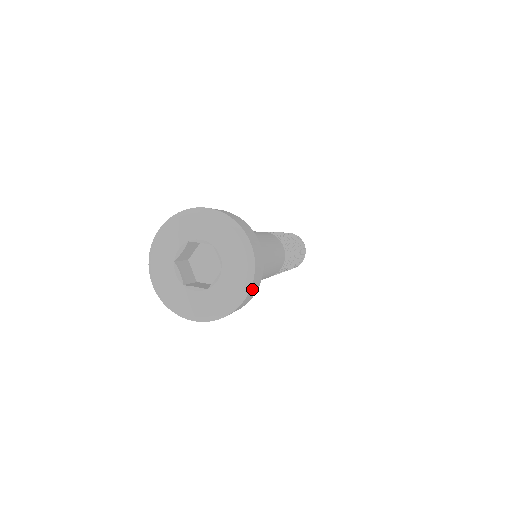
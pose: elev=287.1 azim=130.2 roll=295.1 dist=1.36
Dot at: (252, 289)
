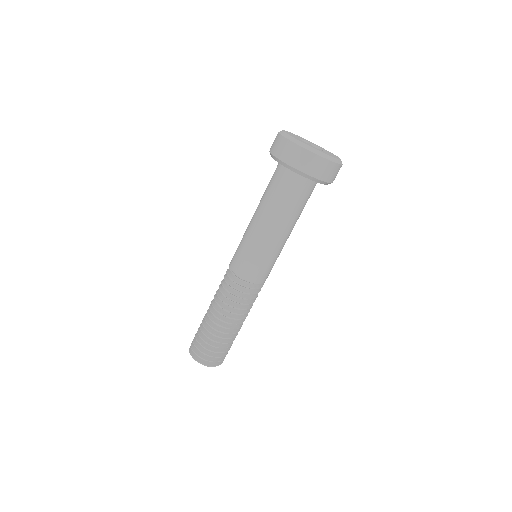
Dot at: (334, 168)
